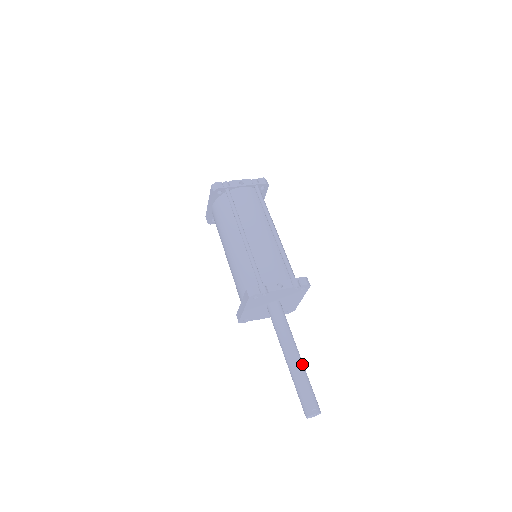
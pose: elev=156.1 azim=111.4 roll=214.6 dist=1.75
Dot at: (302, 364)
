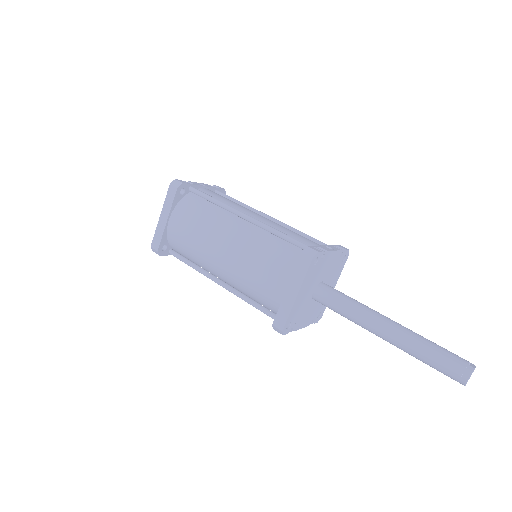
Dot at: occluded
